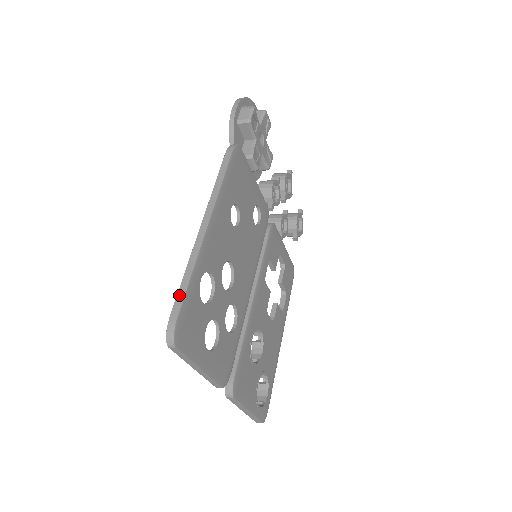
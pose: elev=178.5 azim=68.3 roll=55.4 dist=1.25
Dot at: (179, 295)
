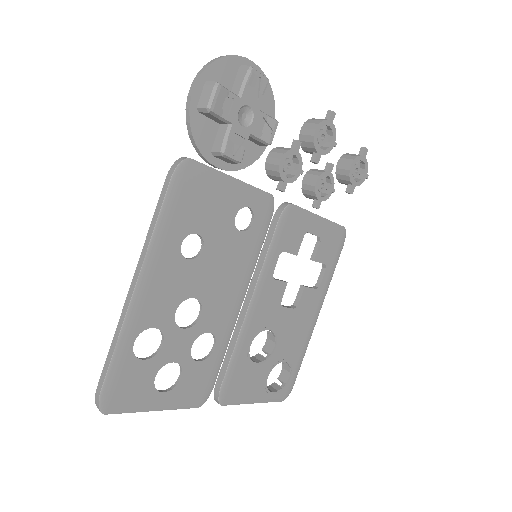
Dot at: (105, 367)
